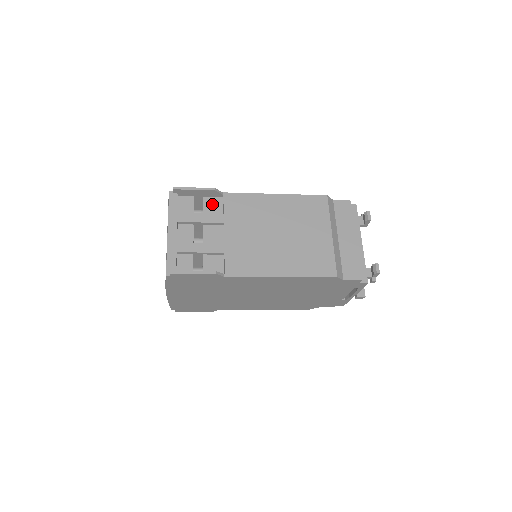
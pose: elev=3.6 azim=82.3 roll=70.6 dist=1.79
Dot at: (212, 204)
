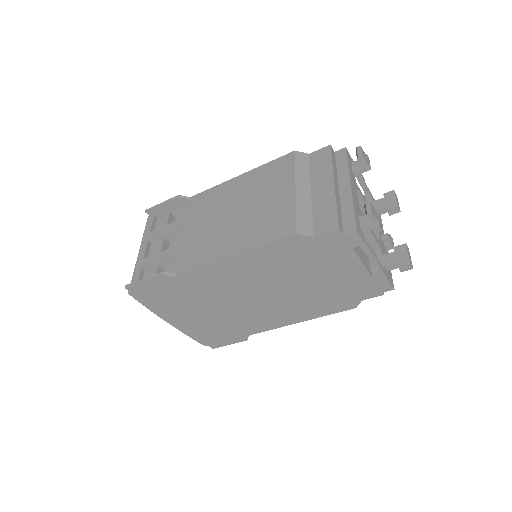
Dot at: (183, 213)
